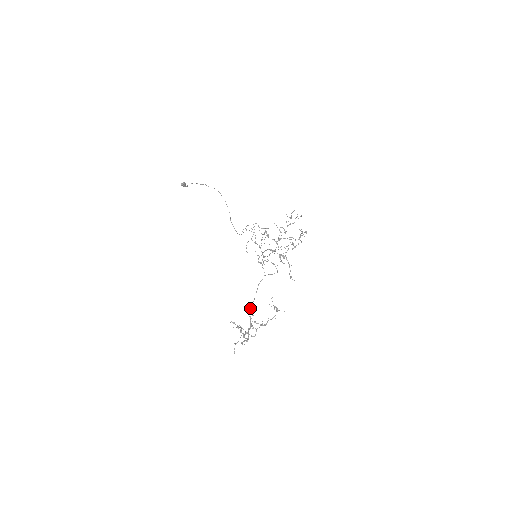
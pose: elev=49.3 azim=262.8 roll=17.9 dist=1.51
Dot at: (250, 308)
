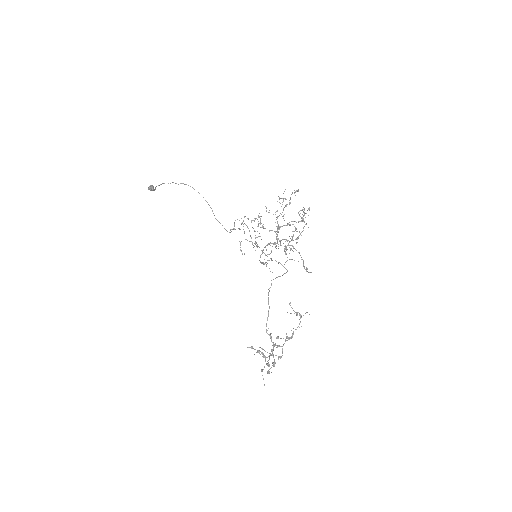
Dot at: (266, 325)
